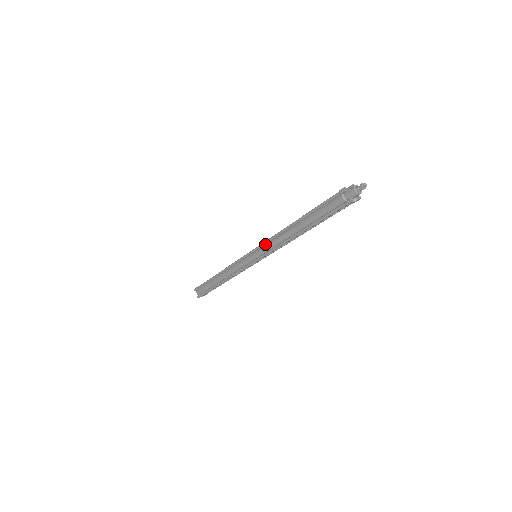
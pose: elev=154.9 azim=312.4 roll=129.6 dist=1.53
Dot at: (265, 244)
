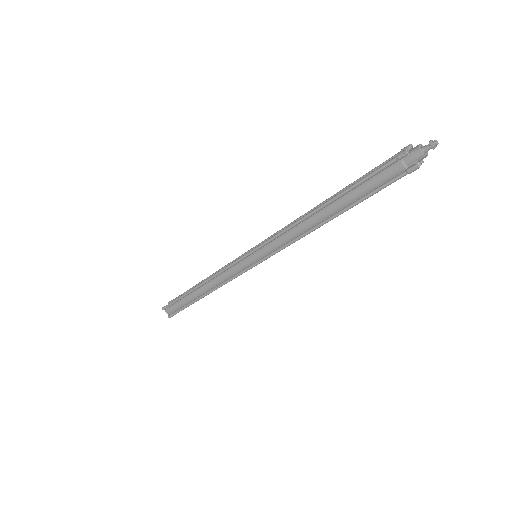
Dot at: (272, 240)
